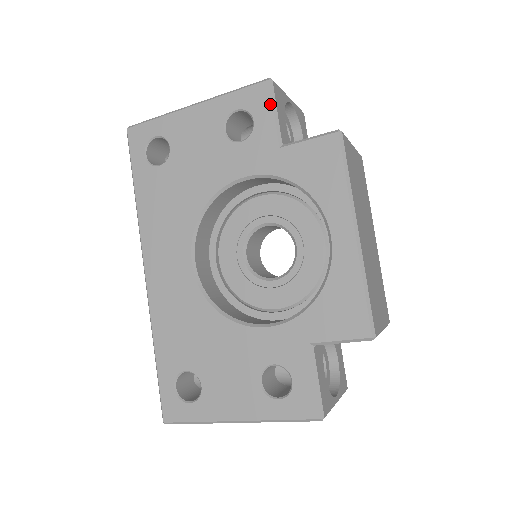
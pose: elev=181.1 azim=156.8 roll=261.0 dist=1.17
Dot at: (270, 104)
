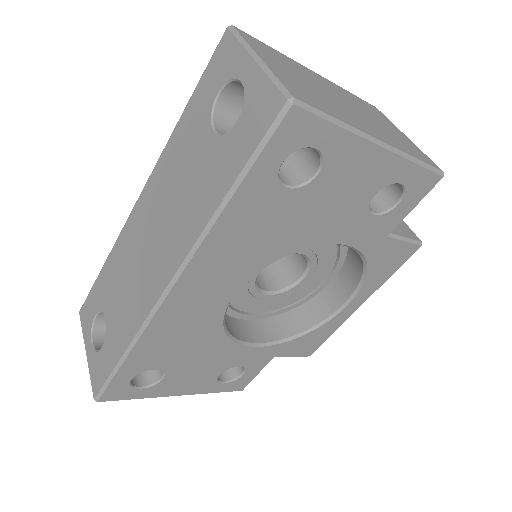
Dot at: (421, 199)
